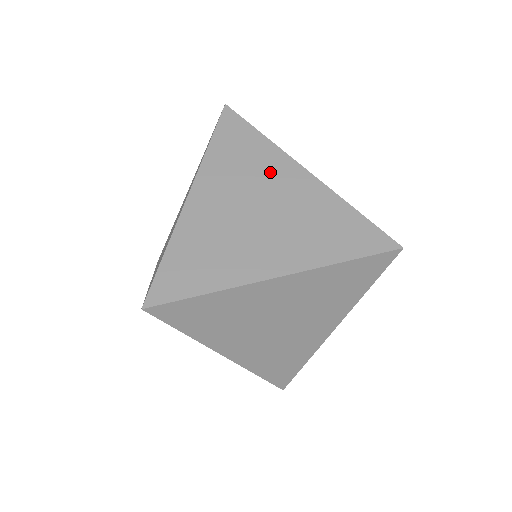
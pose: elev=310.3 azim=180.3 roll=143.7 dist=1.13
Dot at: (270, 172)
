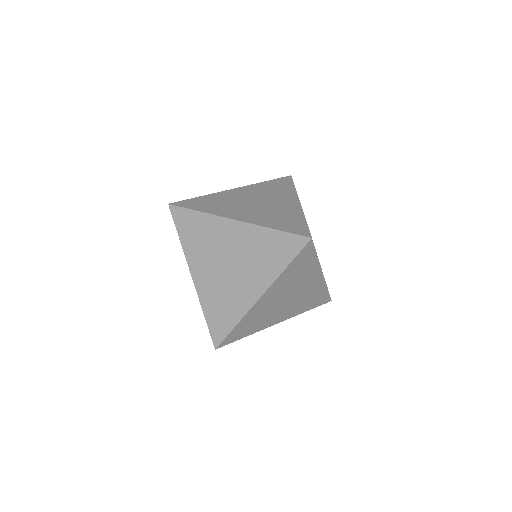
Dot at: (281, 196)
